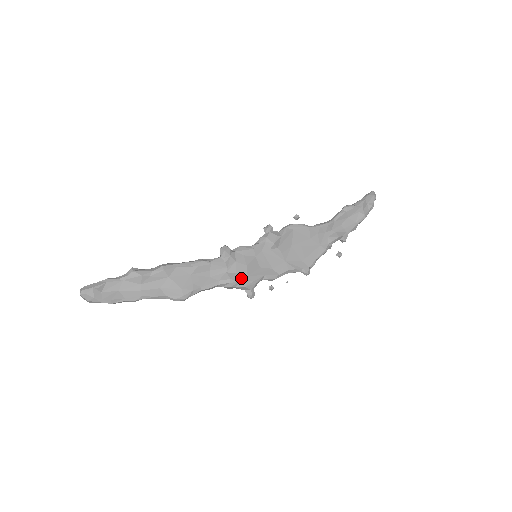
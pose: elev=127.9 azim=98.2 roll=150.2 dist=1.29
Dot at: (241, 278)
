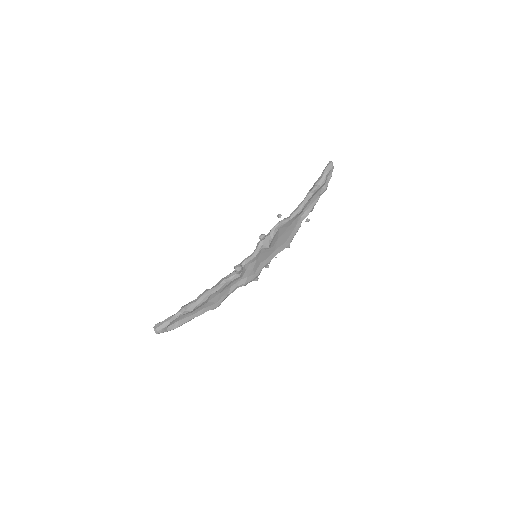
Dot at: (251, 278)
